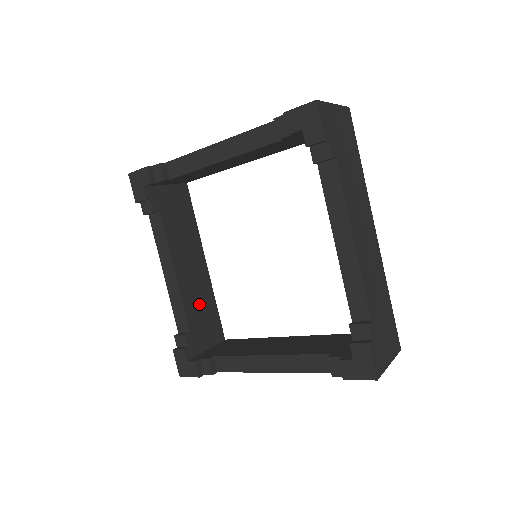
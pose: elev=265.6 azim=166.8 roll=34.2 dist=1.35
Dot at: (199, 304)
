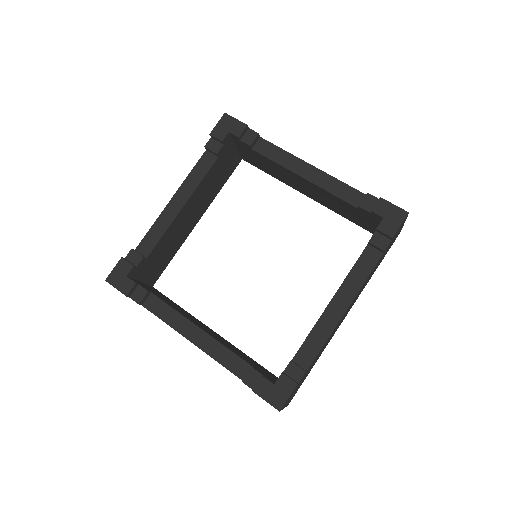
Dot at: (239, 353)
